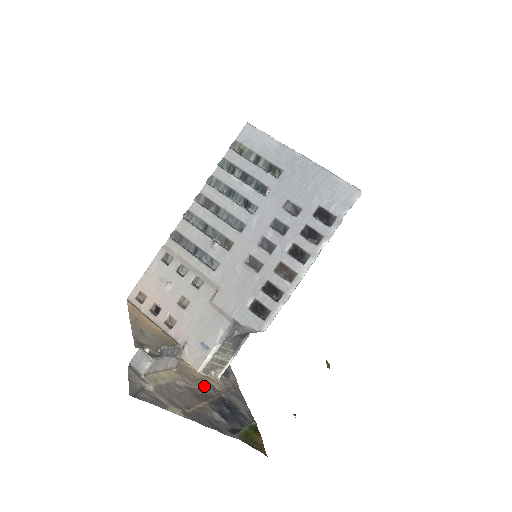
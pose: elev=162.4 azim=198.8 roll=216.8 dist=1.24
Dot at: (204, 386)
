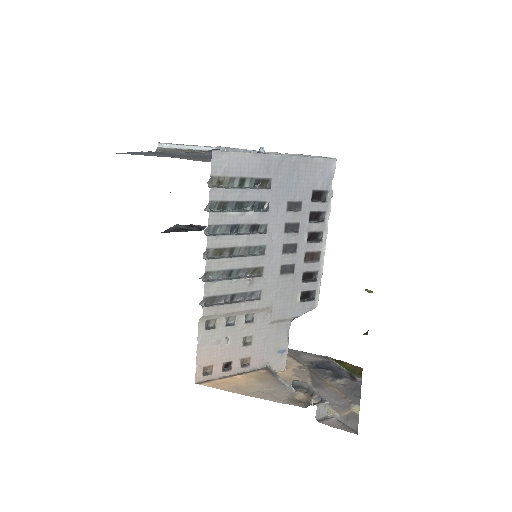
Dot at: (306, 374)
